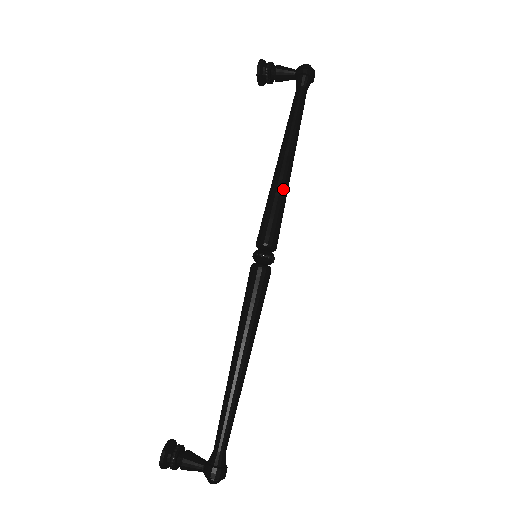
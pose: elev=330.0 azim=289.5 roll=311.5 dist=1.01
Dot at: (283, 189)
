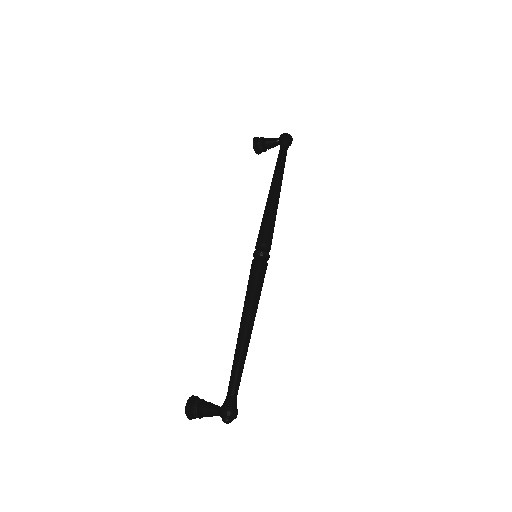
Dot at: (272, 209)
